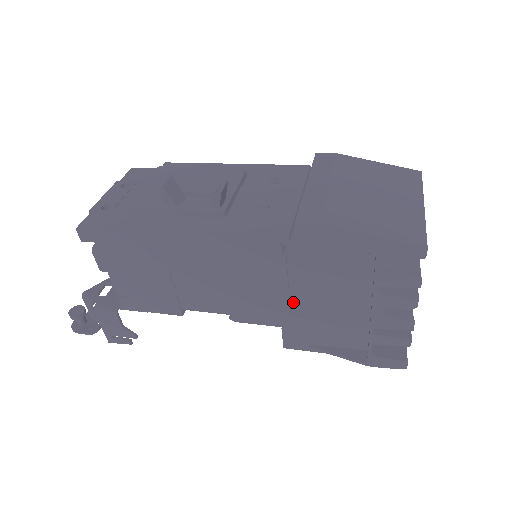
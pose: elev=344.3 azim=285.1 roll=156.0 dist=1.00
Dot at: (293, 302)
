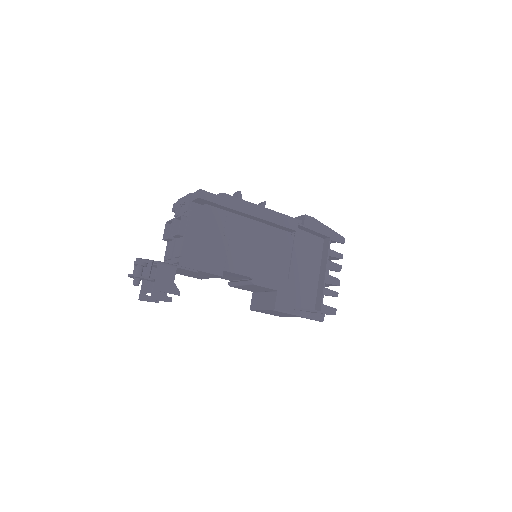
Dot at: (286, 272)
